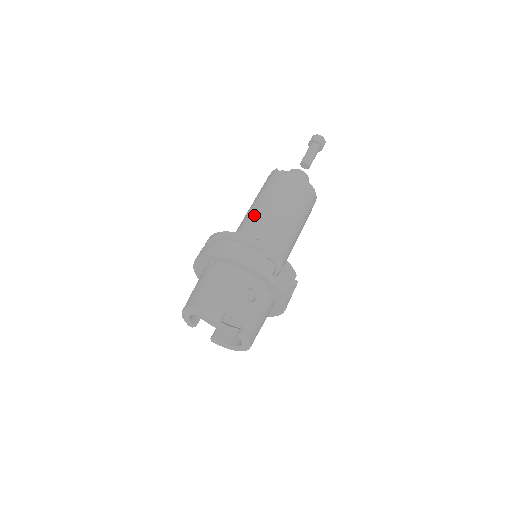
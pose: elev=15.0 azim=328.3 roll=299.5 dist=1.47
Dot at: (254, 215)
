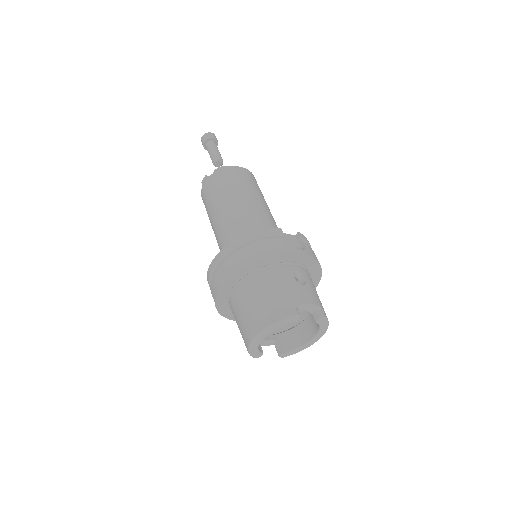
Dot at: (230, 220)
